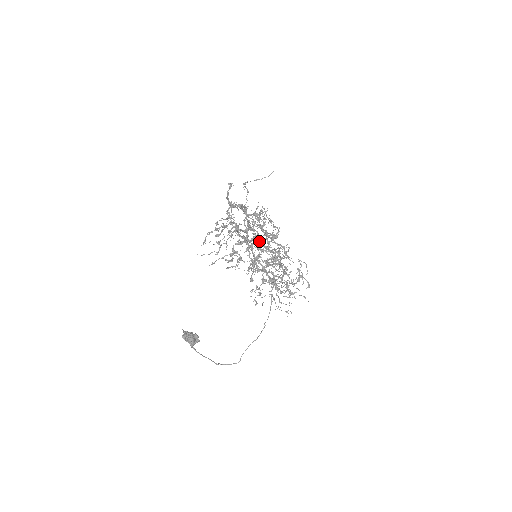
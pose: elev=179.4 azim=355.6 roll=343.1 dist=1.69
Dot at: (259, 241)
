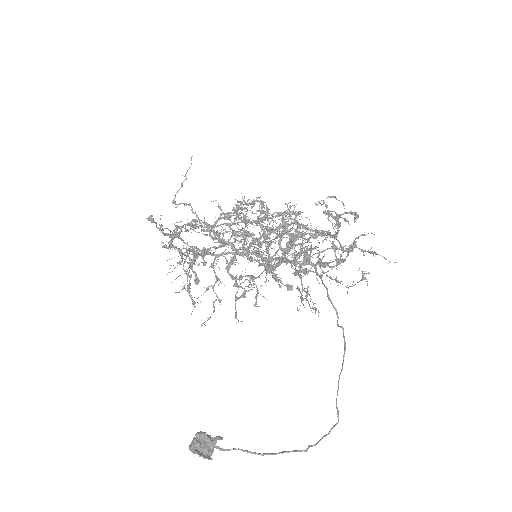
Dot at: (246, 237)
